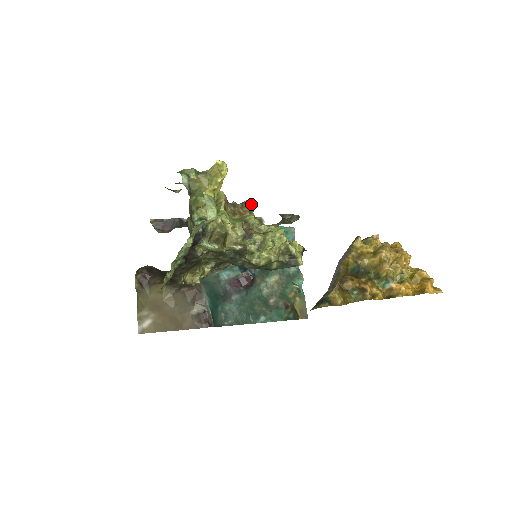
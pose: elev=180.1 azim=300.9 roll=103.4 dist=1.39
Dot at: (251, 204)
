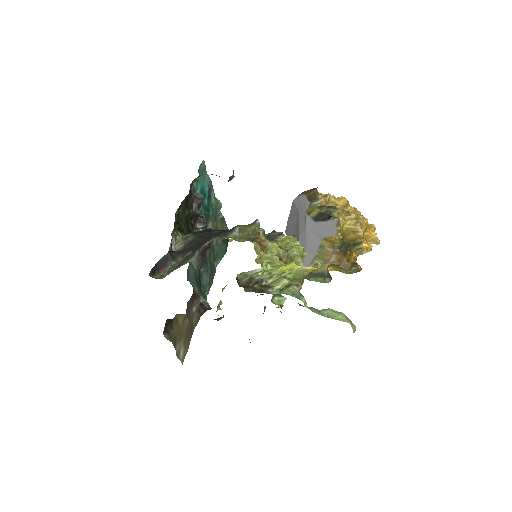
Dot at: (259, 226)
